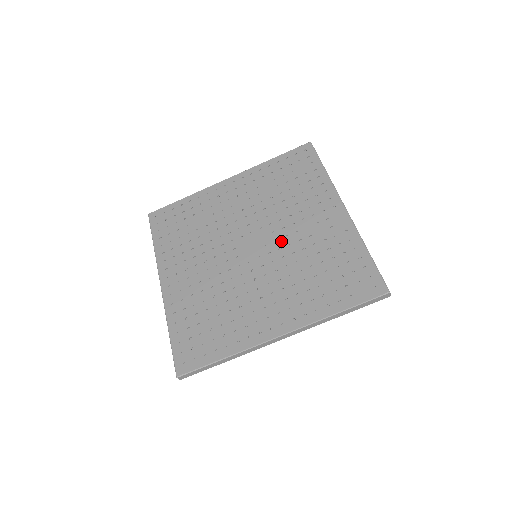
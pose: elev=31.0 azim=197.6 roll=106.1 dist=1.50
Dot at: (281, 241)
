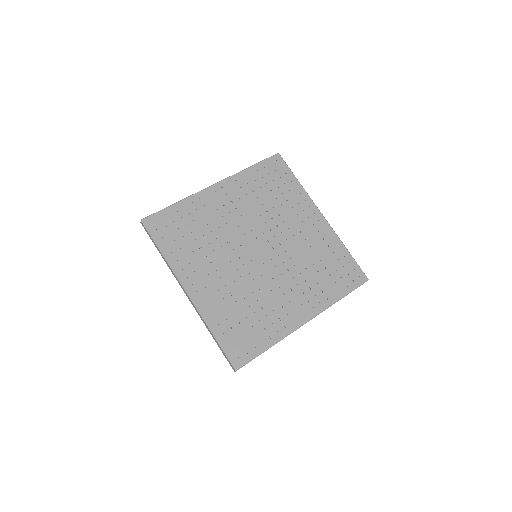
Dot at: (283, 245)
